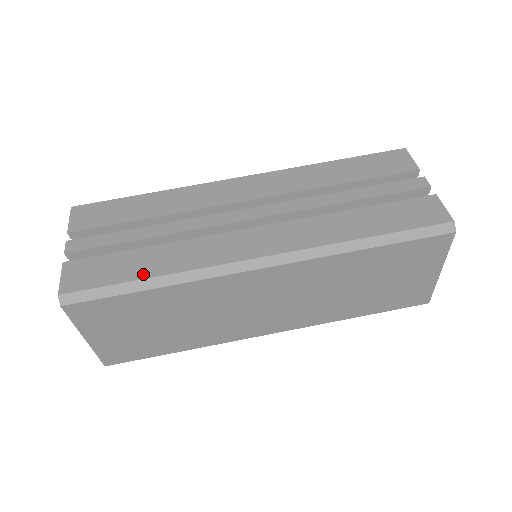
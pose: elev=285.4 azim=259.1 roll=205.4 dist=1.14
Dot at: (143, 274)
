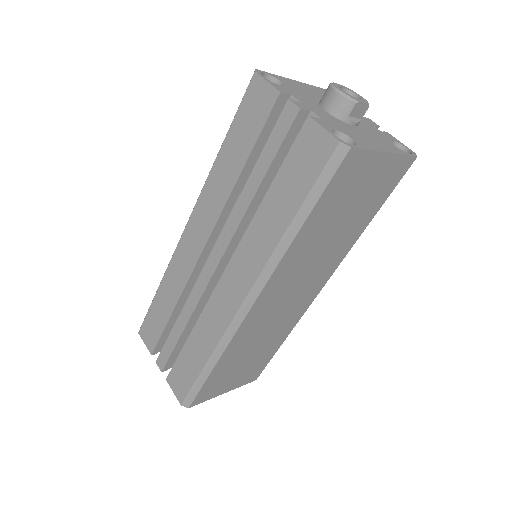
Dot at: (201, 363)
